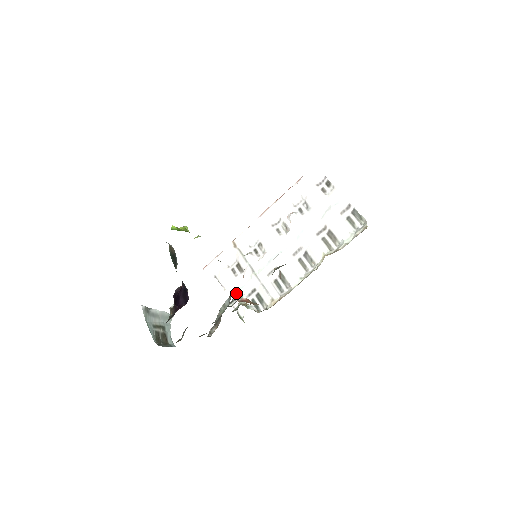
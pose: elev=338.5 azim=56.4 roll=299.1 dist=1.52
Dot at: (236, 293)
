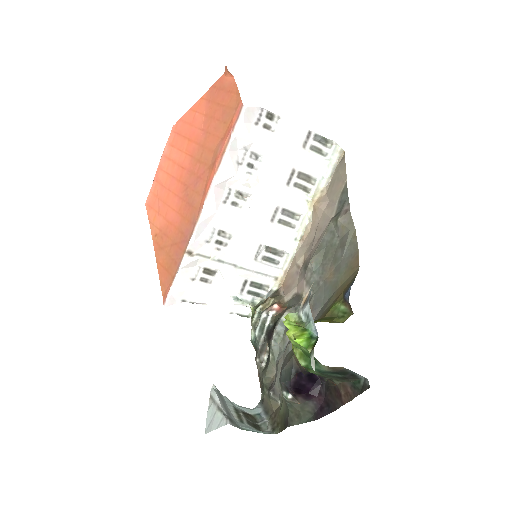
Dot at: (228, 300)
